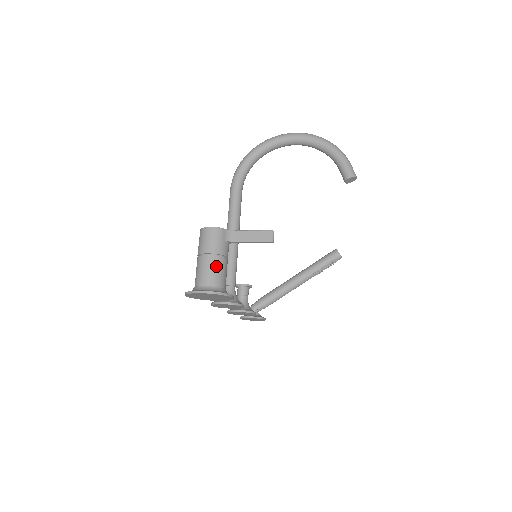
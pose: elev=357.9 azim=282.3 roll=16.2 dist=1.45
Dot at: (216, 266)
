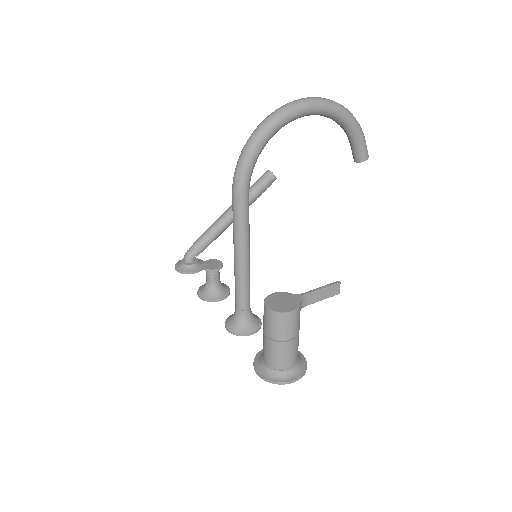
Dot at: (297, 345)
